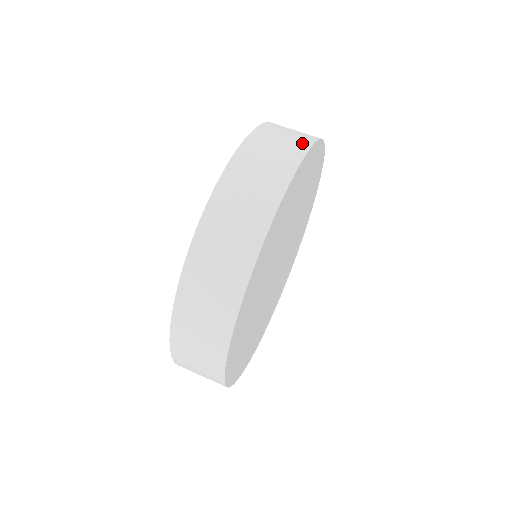
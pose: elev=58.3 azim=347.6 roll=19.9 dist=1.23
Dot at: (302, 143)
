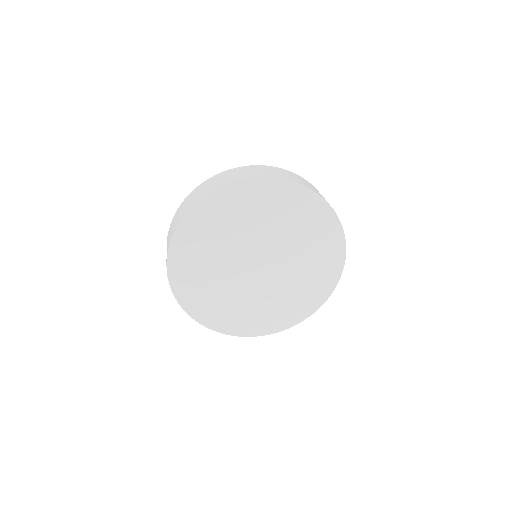
Dot at: occluded
